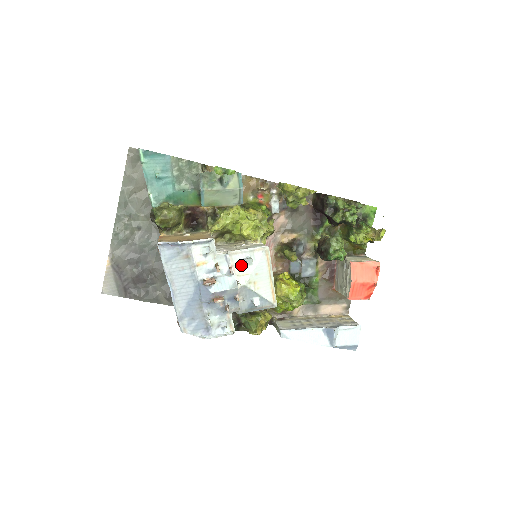
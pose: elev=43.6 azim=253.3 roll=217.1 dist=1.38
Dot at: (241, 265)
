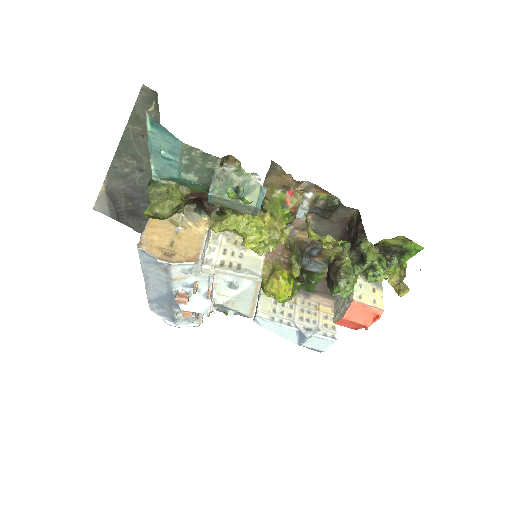
Dot at: (225, 286)
